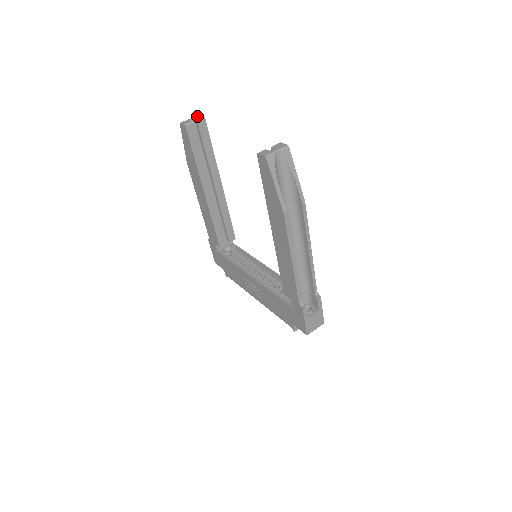
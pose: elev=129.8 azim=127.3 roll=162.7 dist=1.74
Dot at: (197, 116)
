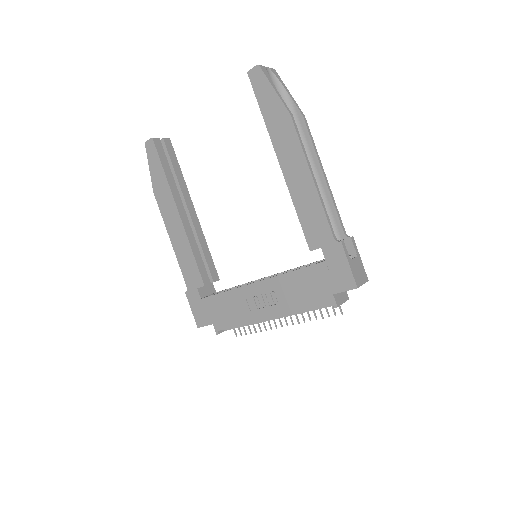
Dot at: occluded
